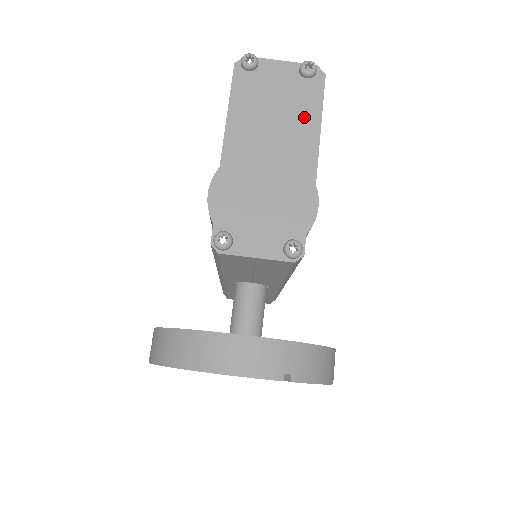
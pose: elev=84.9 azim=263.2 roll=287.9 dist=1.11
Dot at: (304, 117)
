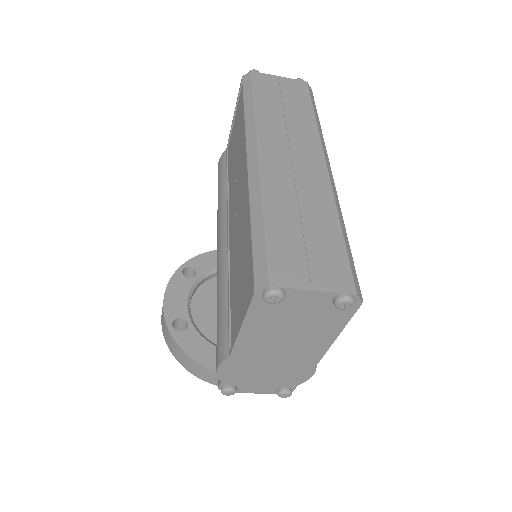
Dot at: (323, 331)
